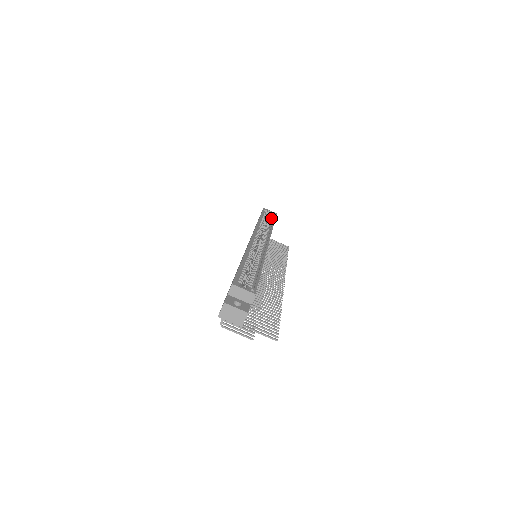
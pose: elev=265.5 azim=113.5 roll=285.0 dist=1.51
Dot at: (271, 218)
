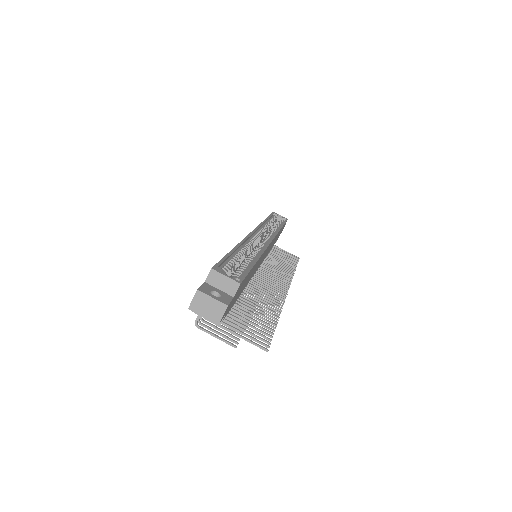
Dot at: (280, 222)
